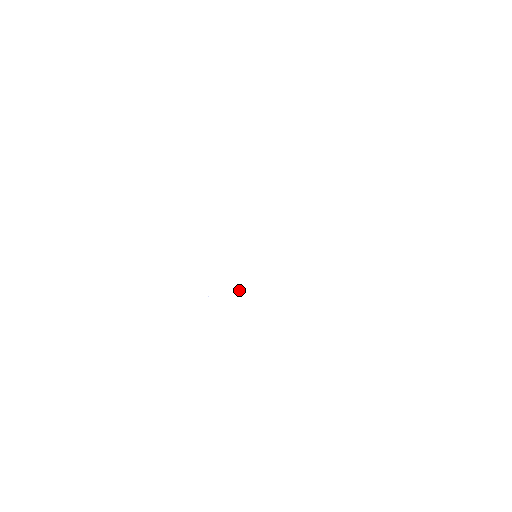
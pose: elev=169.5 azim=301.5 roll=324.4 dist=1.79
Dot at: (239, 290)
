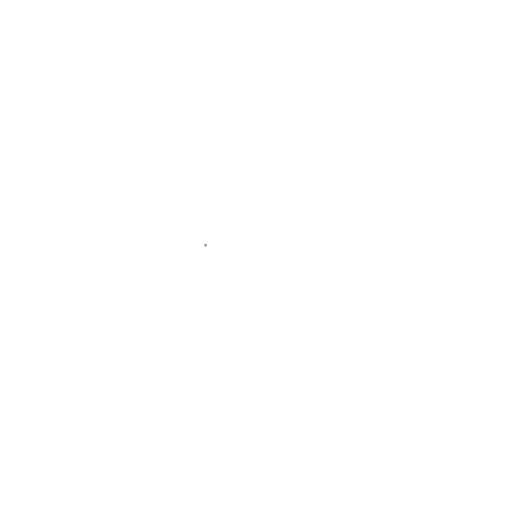
Dot at: (204, 244)
